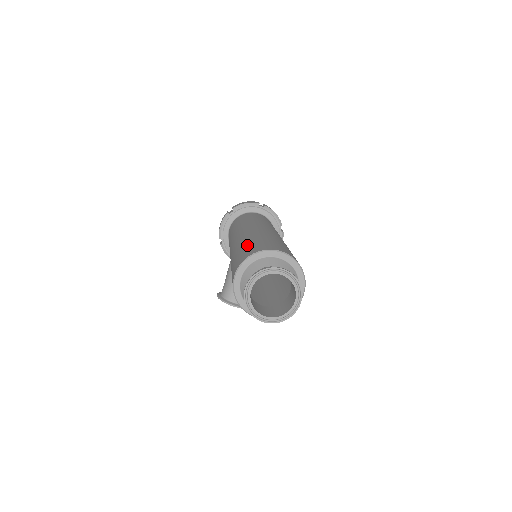
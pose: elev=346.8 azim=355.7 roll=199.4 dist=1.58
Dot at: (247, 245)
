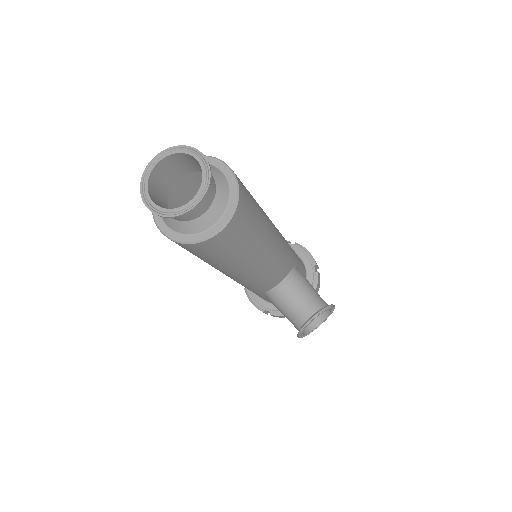
Dot at: occluded
